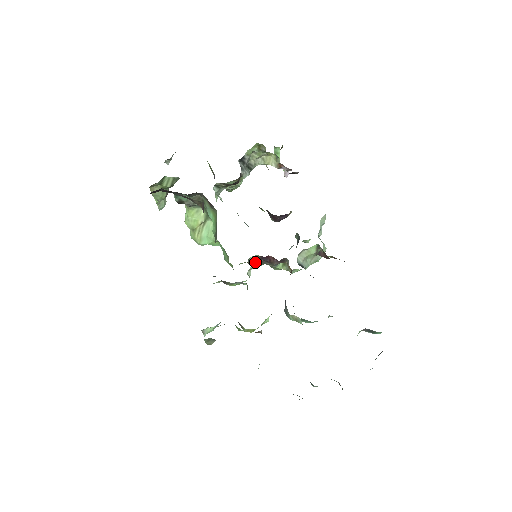
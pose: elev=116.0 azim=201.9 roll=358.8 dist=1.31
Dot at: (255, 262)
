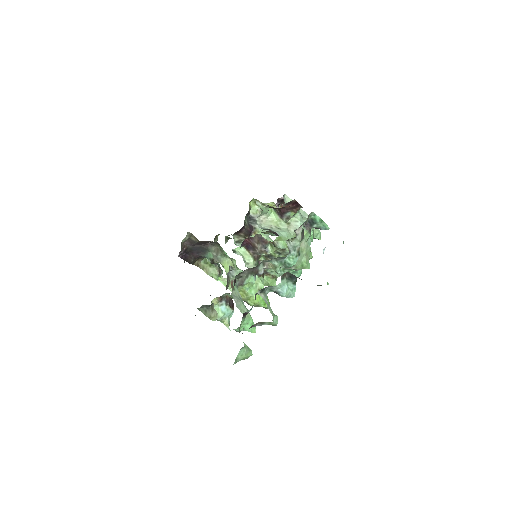
Dot at: (247, 255)
